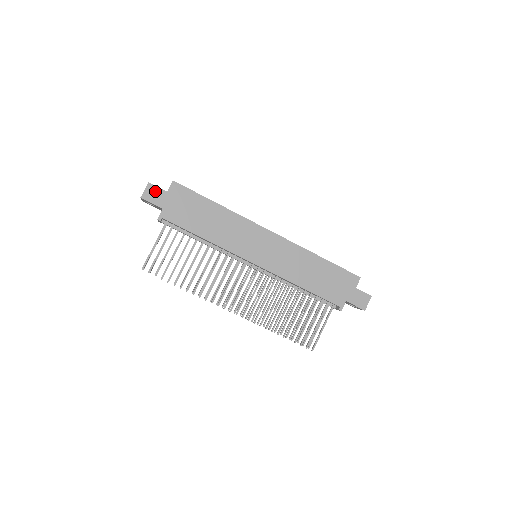
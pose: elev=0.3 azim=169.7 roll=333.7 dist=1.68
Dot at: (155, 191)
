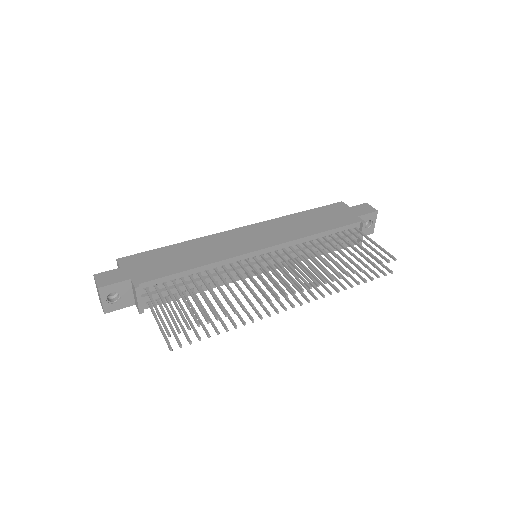
Dot at: (107, 275)
